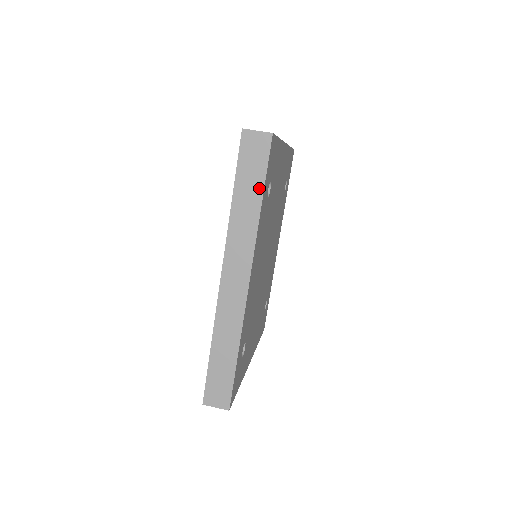
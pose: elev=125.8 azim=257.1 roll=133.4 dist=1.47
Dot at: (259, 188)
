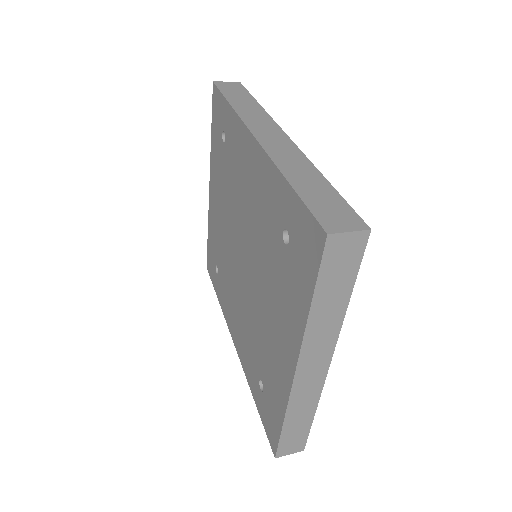
Dot at: (249, 98)
